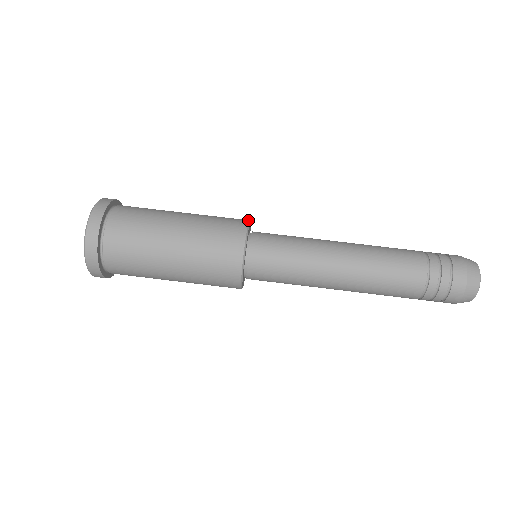
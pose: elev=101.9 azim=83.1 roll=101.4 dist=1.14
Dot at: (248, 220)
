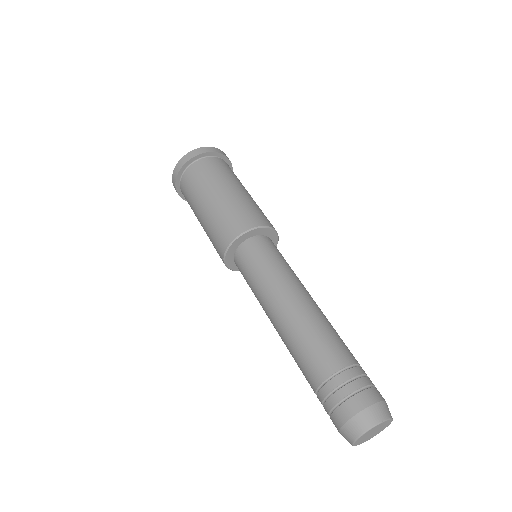
Dot at: occluded
